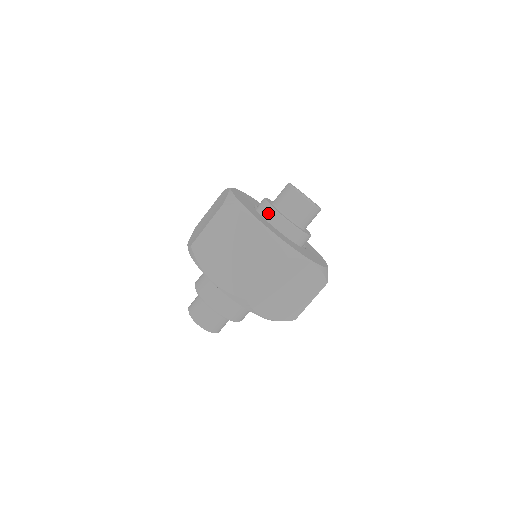
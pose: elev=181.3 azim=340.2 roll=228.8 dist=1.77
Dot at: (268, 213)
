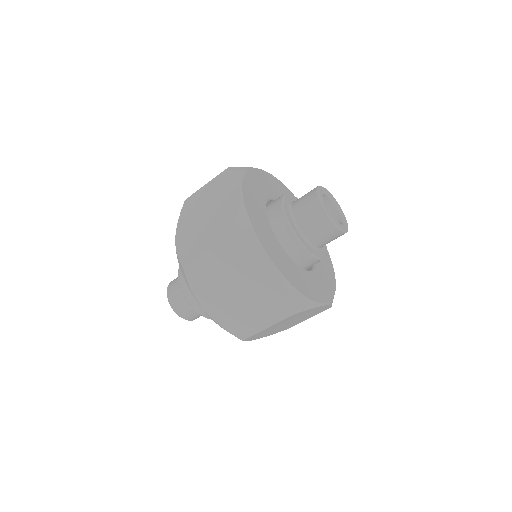
Dot at: (275, 203)
